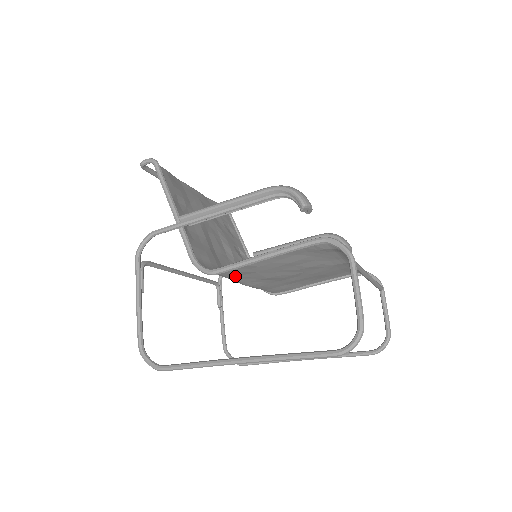
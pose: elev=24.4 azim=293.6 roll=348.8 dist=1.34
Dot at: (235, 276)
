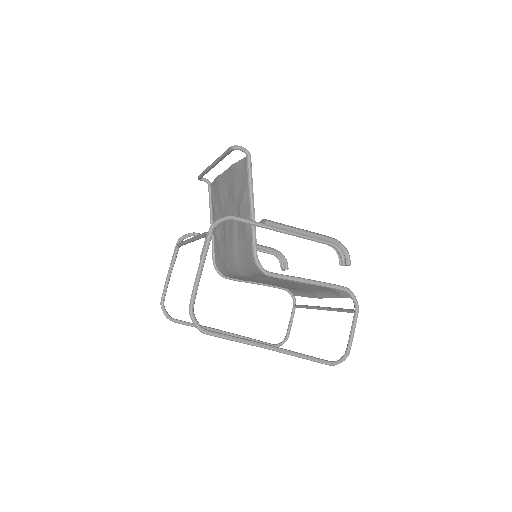
Dot at: (262, 275)
